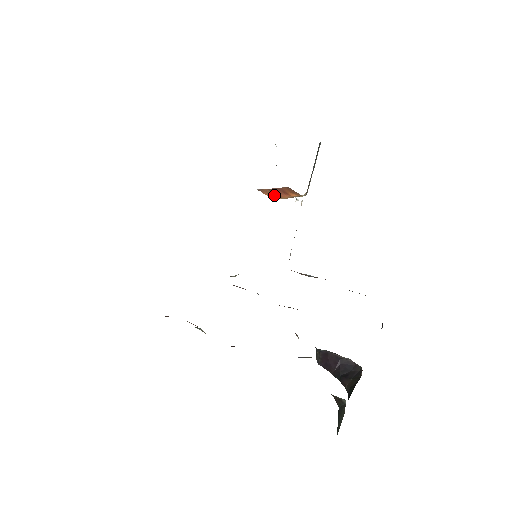
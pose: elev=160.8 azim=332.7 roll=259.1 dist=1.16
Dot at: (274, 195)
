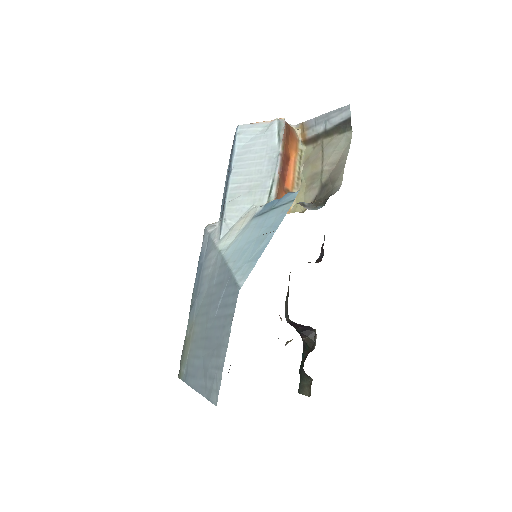
Dot at: (283, 190)
